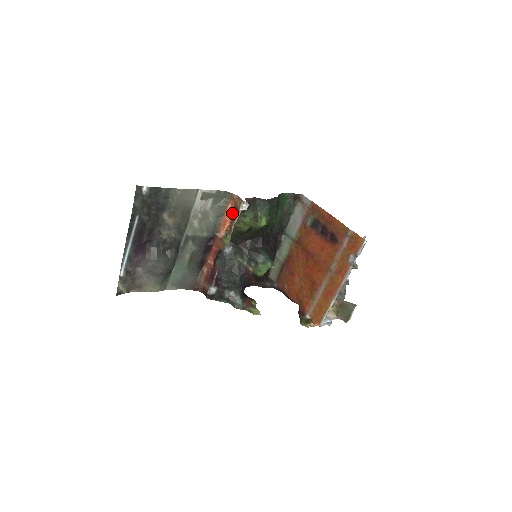
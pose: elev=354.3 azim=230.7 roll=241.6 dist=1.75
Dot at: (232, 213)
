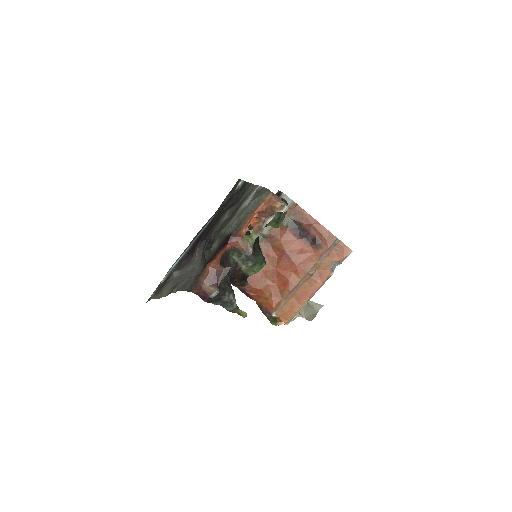
Dot at: (259, 211)
